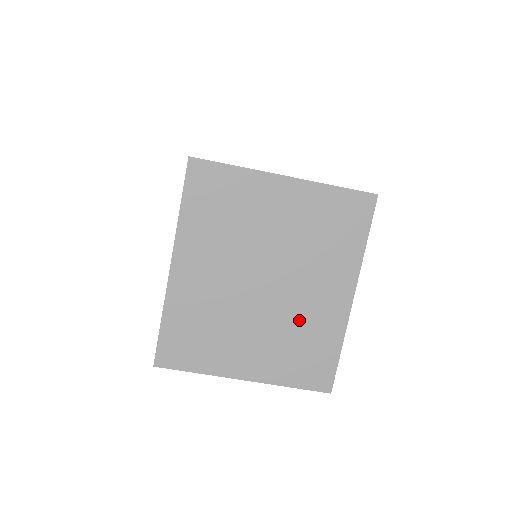
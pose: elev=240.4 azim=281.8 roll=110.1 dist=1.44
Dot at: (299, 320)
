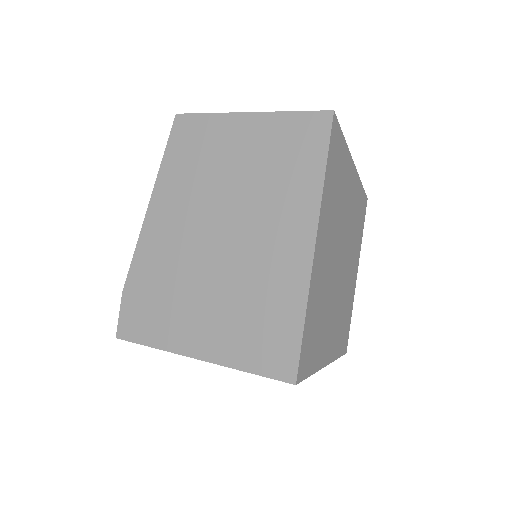
Dot at: occluded
